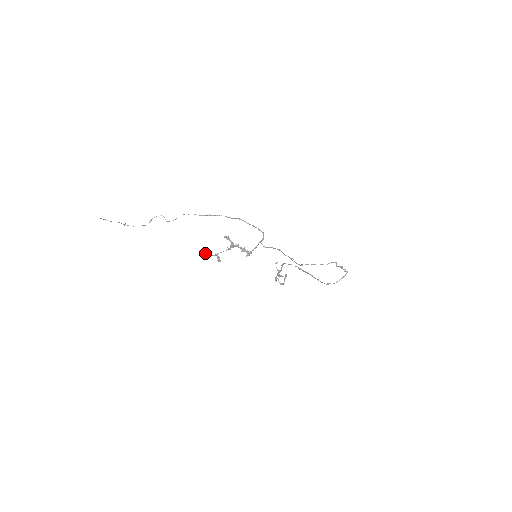
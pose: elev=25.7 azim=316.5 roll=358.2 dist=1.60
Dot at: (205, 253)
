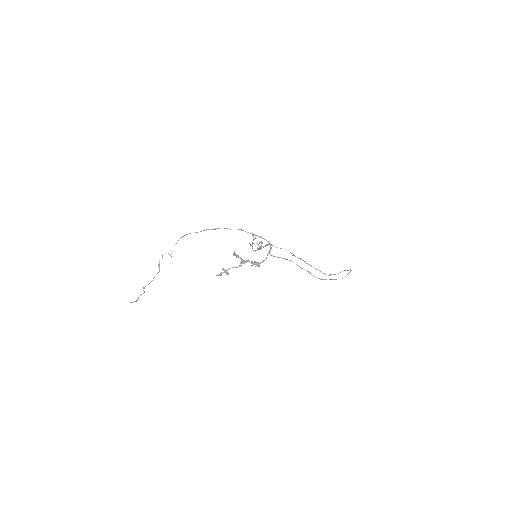
Dot at: occluded
